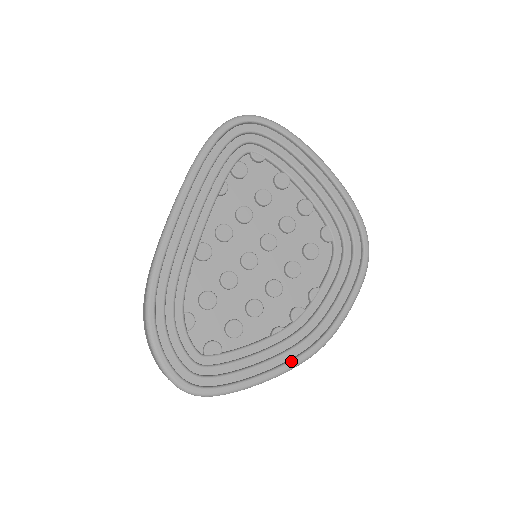
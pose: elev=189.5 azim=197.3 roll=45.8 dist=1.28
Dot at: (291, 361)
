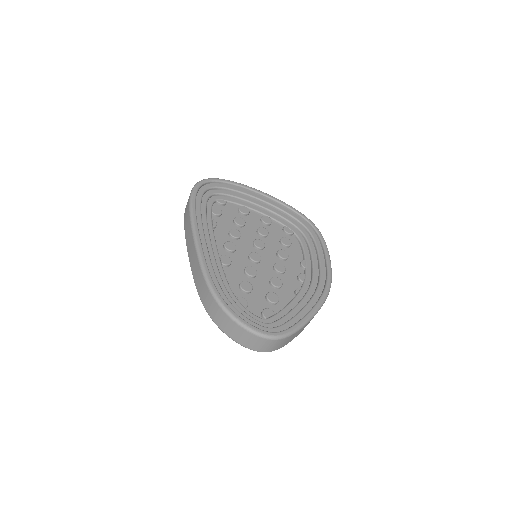
Dot at: (319, 299)
